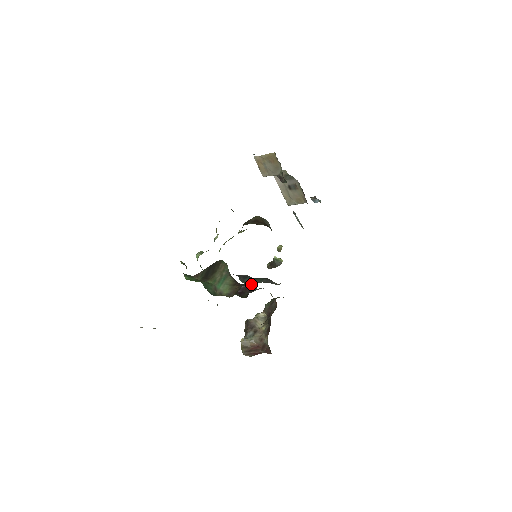
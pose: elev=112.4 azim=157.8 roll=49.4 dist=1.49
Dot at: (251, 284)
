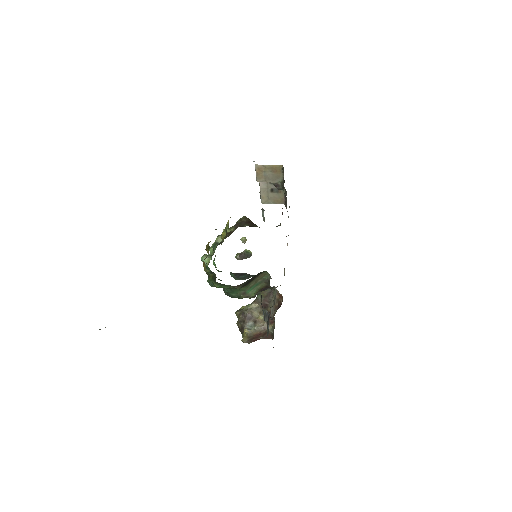
Dot at: (243, 279)
